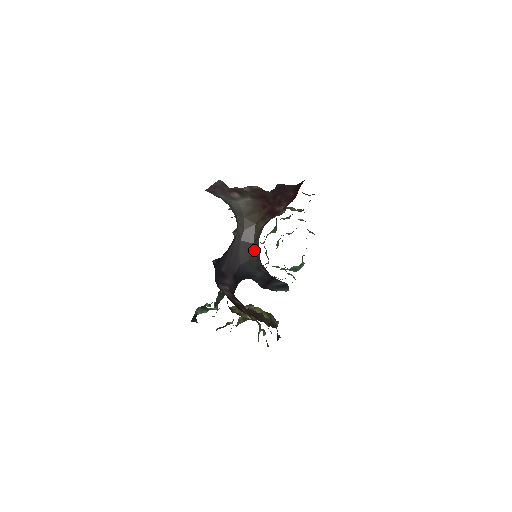
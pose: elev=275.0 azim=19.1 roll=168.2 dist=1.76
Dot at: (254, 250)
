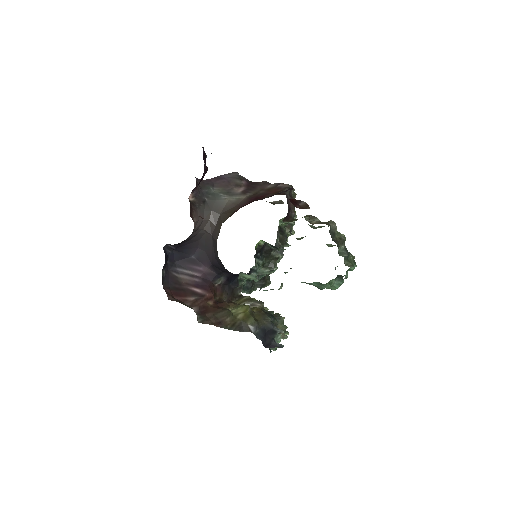
Dot at: occluded
